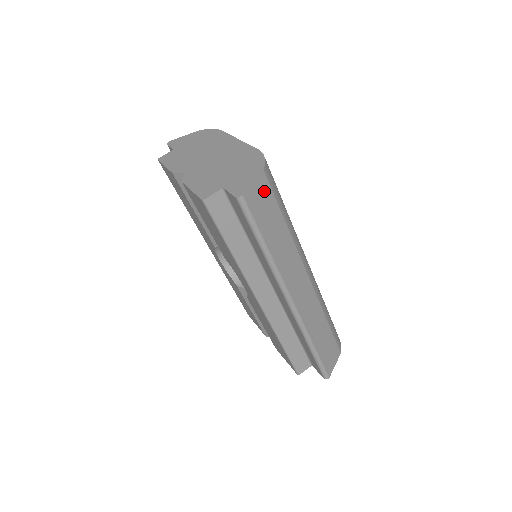
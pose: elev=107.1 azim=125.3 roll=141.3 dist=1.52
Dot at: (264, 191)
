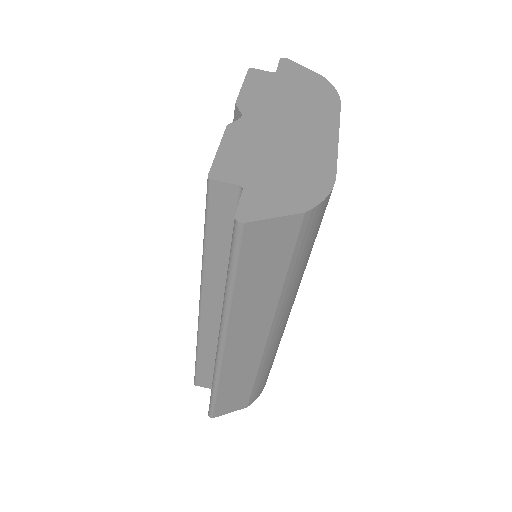
Dot at: (283, 235)
